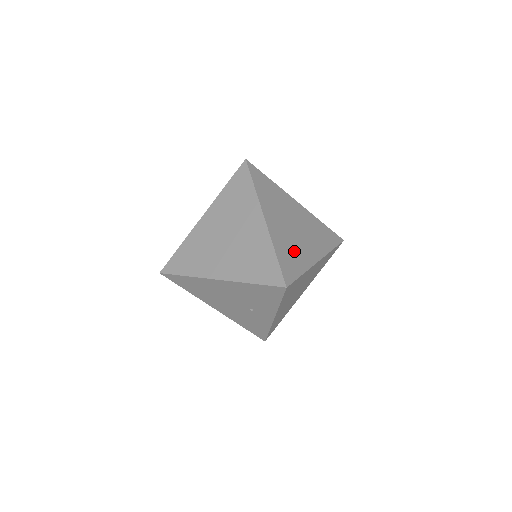
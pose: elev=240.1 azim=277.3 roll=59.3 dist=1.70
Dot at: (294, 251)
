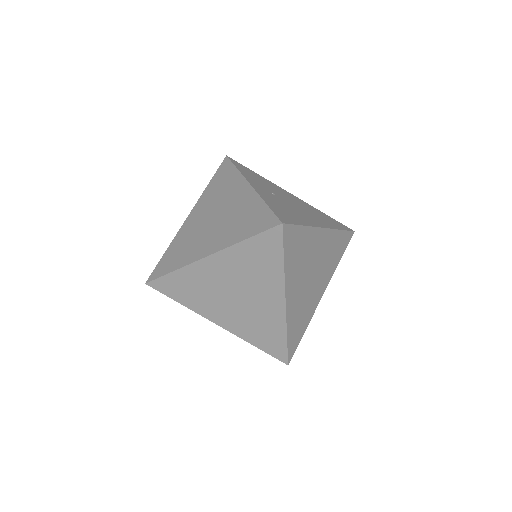
Dot at: (304, 312)
